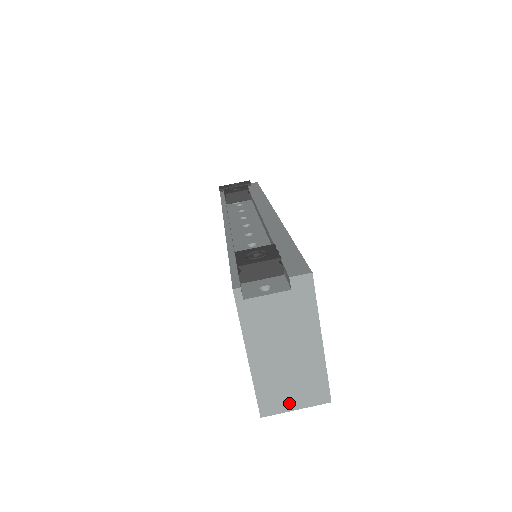
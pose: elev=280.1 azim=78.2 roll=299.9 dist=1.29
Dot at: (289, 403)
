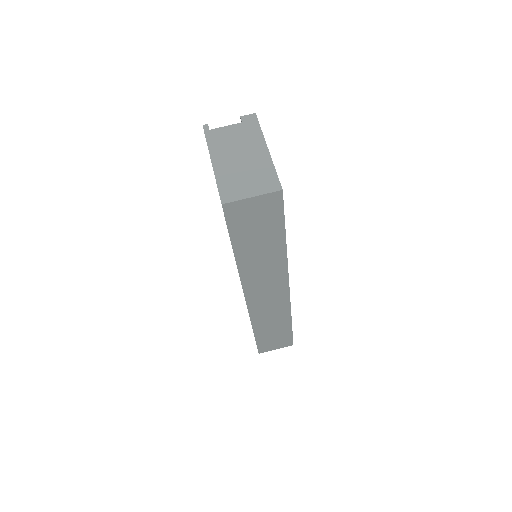
Dot at: (246, 192)
